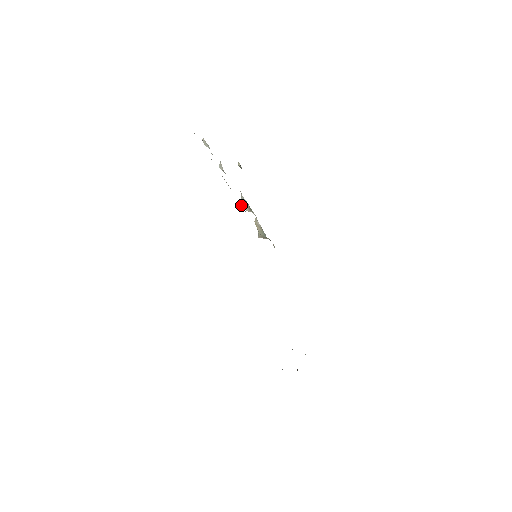
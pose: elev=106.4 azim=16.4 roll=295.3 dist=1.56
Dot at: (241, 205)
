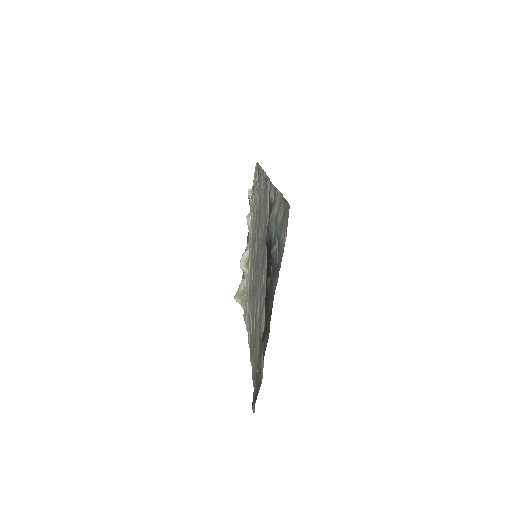
Dot at: (251, 242)
